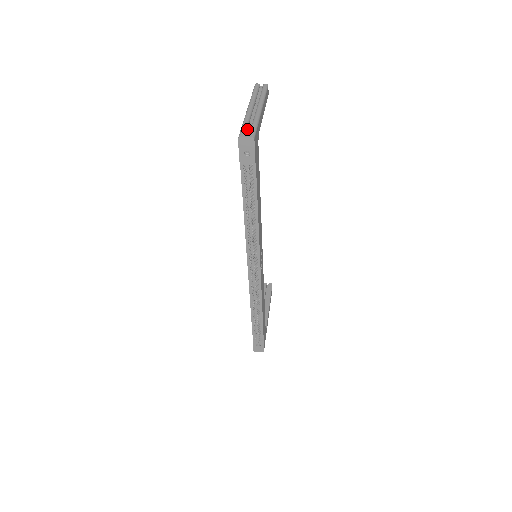
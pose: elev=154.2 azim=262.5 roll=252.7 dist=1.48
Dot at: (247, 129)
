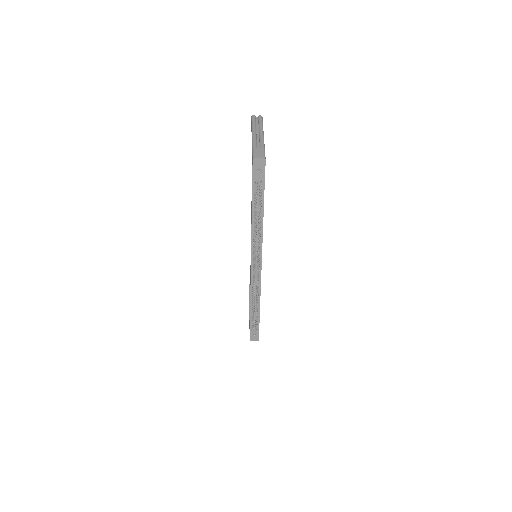
Dot at: (258, 152)
